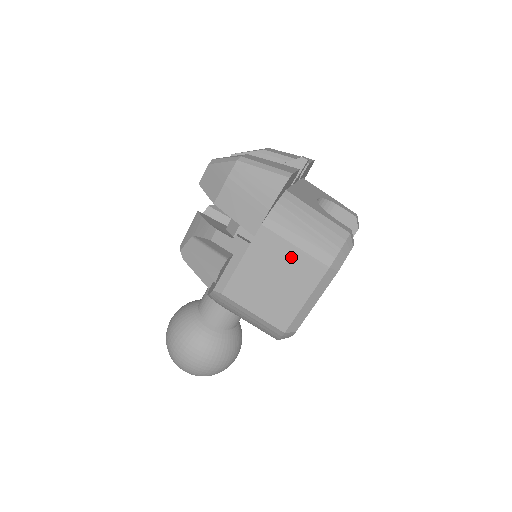
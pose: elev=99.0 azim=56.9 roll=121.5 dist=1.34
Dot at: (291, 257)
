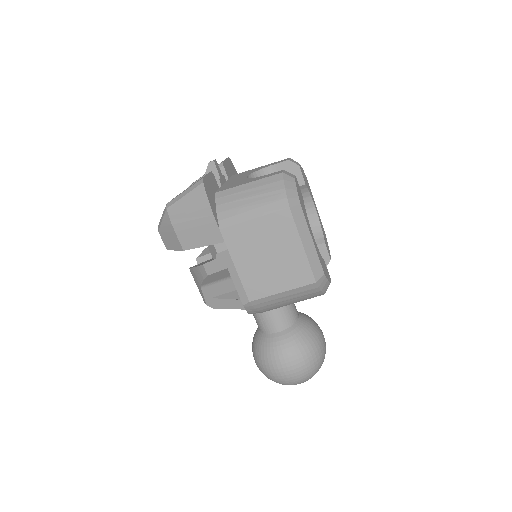
Dot at: (260, 229)
